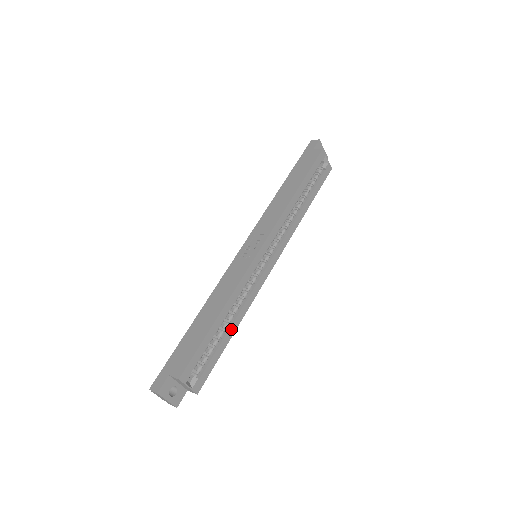
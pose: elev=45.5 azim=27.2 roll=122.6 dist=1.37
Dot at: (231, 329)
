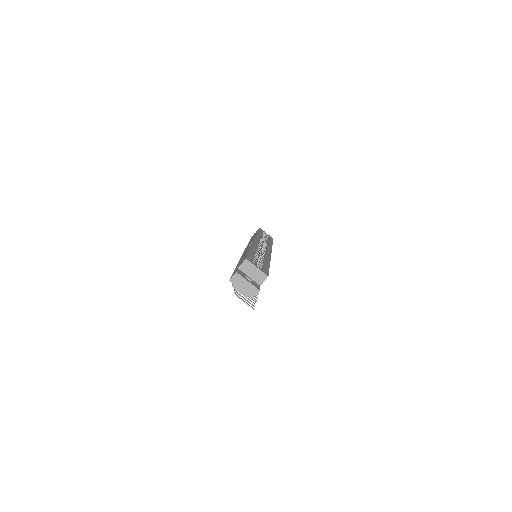
Dot at: (266, 261)
